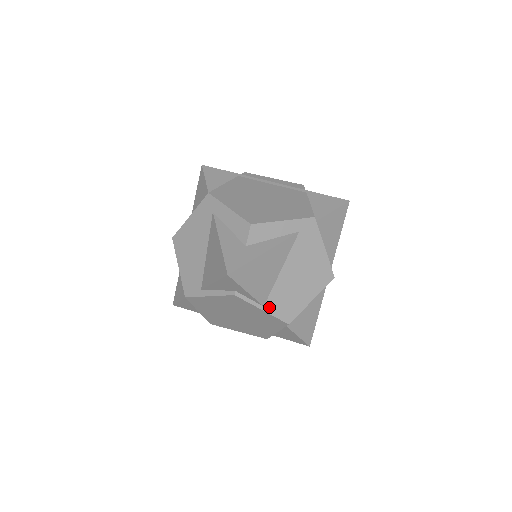
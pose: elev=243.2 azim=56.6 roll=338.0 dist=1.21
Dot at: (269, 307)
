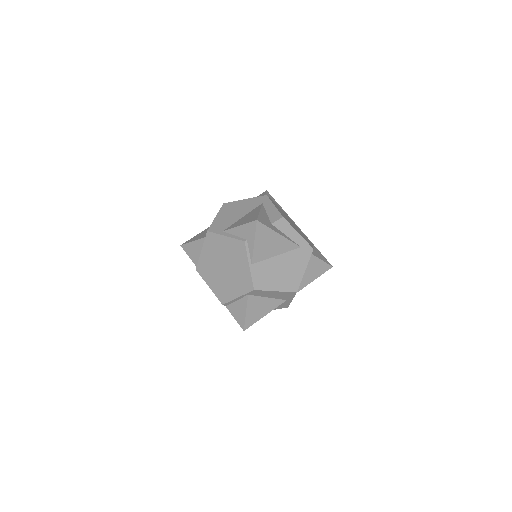
Dot at: (254, 268)
